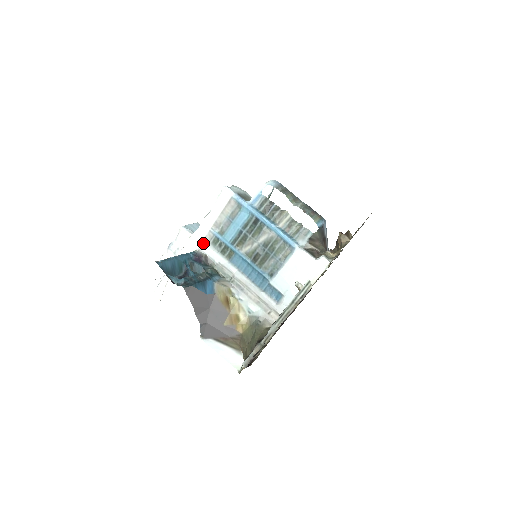
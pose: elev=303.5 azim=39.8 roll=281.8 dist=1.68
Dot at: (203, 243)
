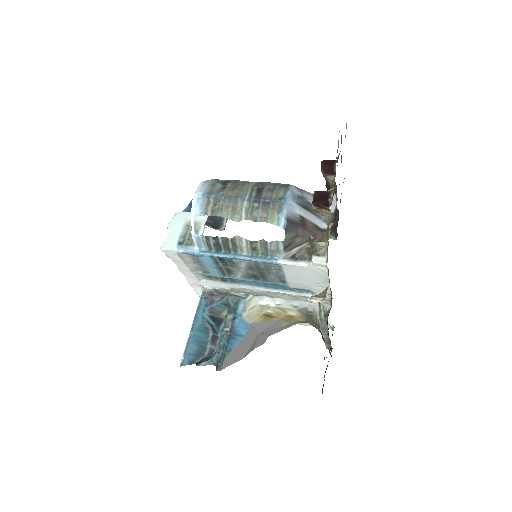
Dot at: (202, 282)
